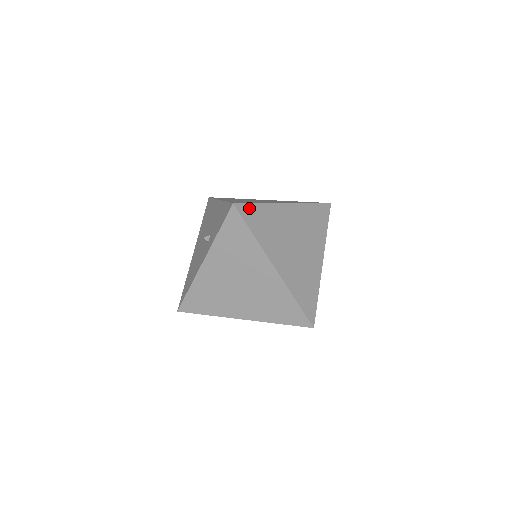
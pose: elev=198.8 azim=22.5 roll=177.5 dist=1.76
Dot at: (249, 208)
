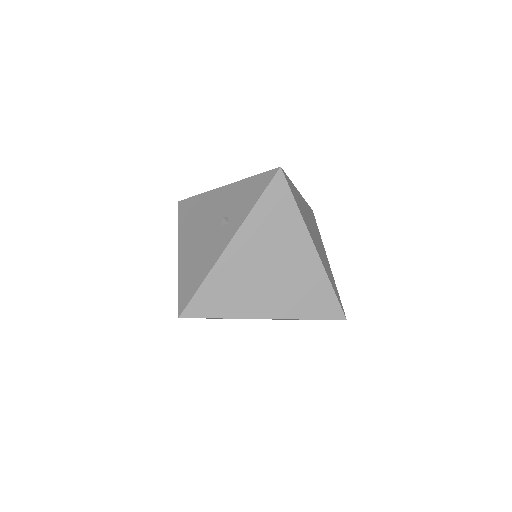
Dot at: (288, 179)
